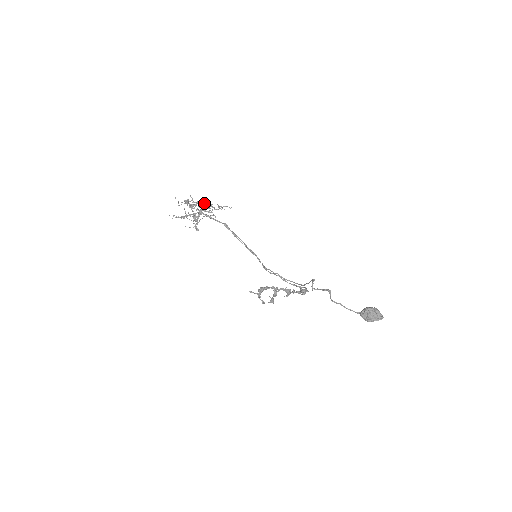
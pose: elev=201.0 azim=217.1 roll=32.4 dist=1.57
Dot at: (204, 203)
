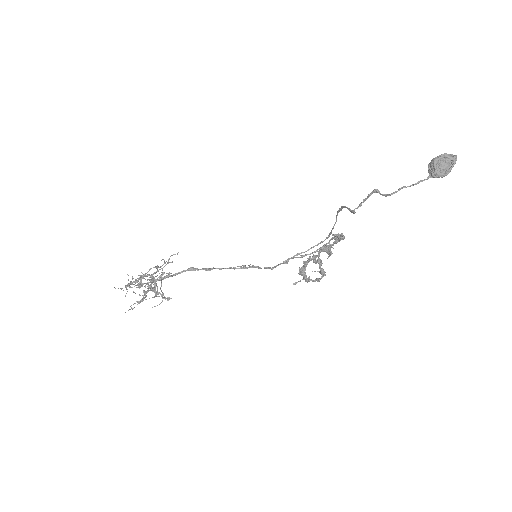
Dot at: (147, 272)
